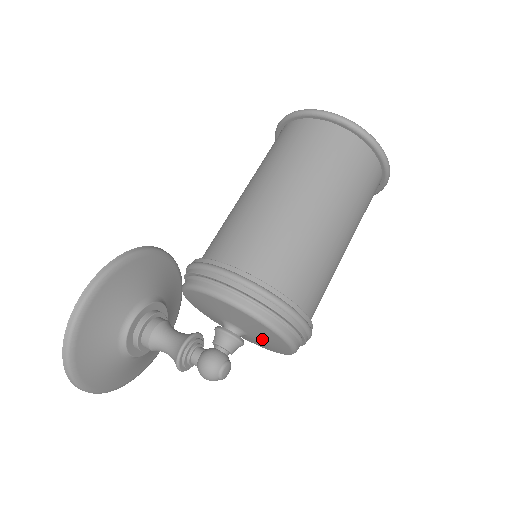
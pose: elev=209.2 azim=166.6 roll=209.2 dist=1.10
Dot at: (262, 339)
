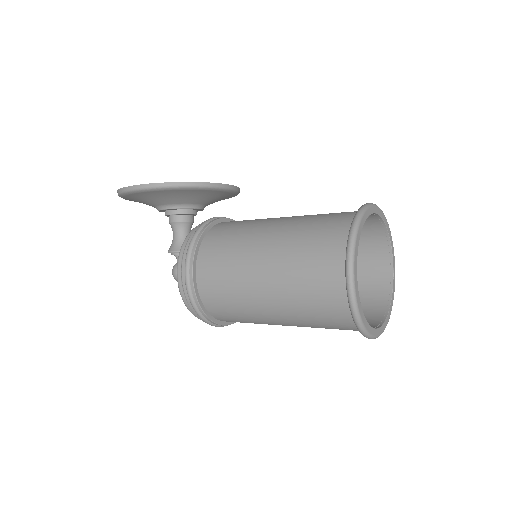
Dot at: occluded
